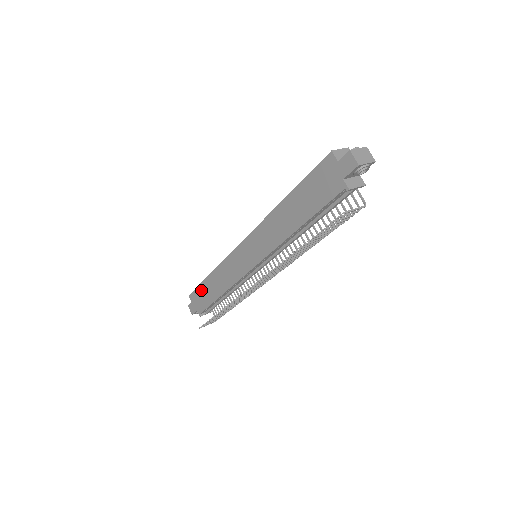
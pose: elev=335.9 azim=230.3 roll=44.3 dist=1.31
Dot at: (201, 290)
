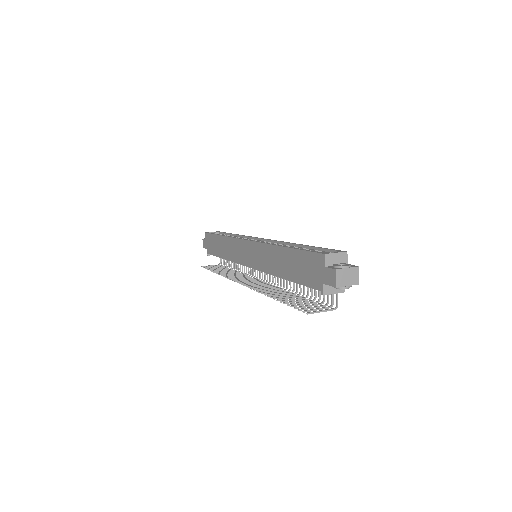
Dot at: (213, 239)
